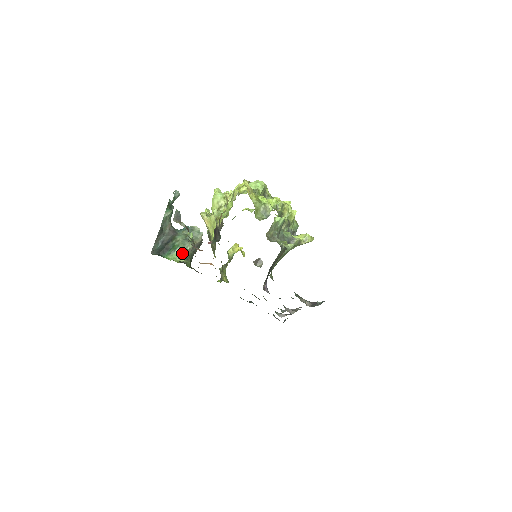
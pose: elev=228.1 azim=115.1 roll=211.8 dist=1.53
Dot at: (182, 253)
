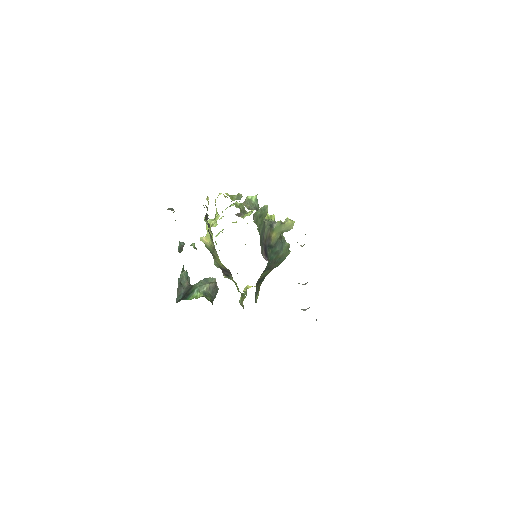
Dot at: (201, 292)
